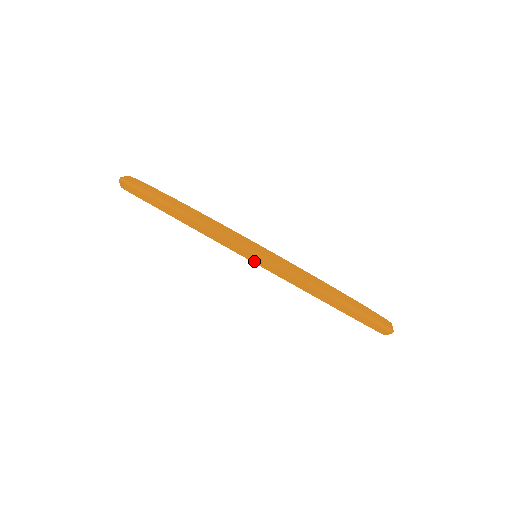
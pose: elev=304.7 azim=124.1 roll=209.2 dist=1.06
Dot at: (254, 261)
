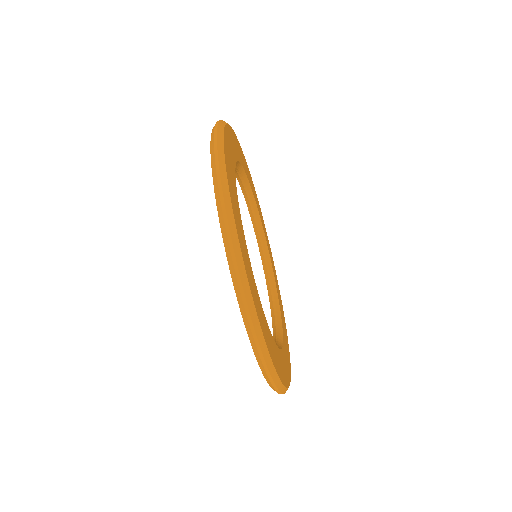
Dot at: (258, 360)
